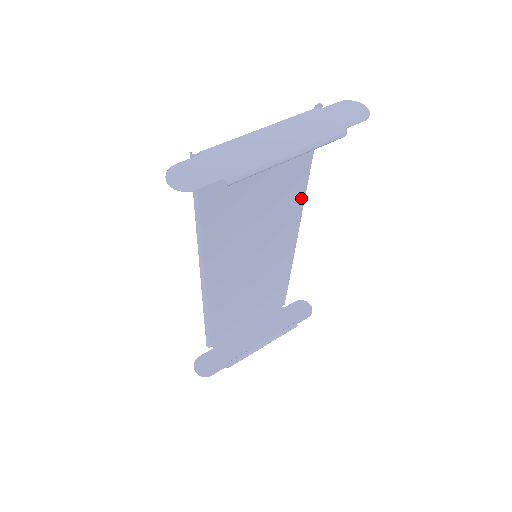
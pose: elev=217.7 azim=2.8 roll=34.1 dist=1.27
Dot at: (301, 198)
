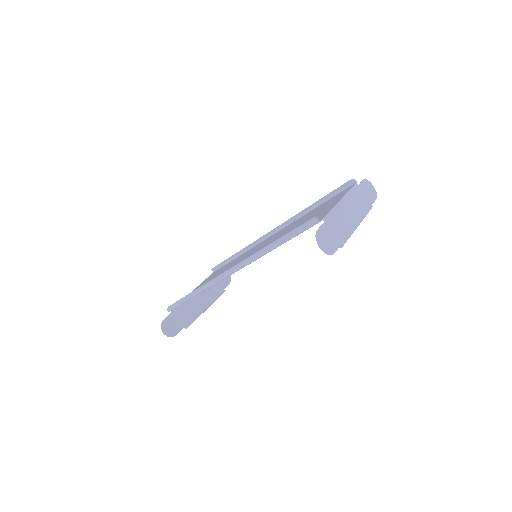
Dot at: (297, 220)
